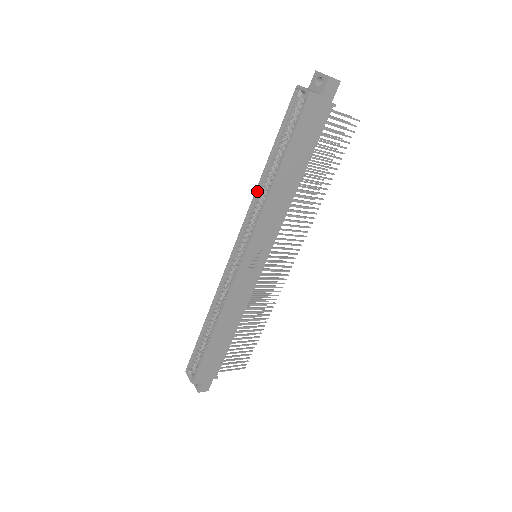
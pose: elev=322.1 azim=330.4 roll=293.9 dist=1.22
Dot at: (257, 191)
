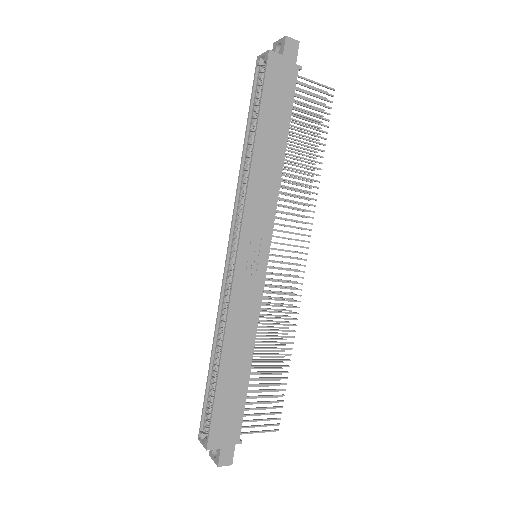
Dot at: (240, 175)
